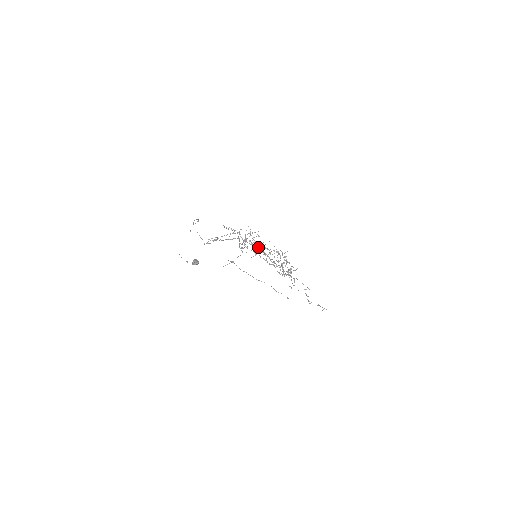
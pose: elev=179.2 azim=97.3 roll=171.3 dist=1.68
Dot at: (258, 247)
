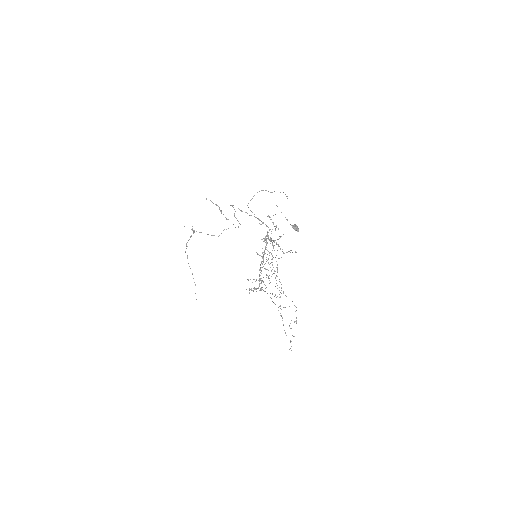
Dot at: (271, 253)
